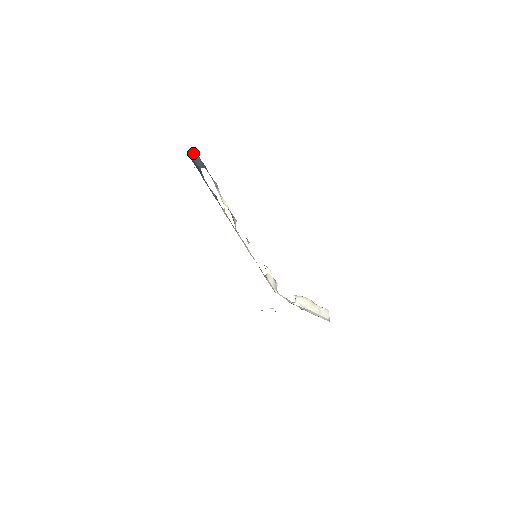
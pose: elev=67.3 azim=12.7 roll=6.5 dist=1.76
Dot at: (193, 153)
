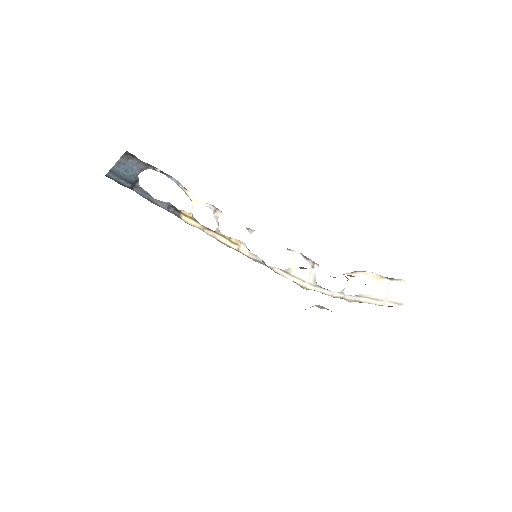
Dot at: (121, 160)
